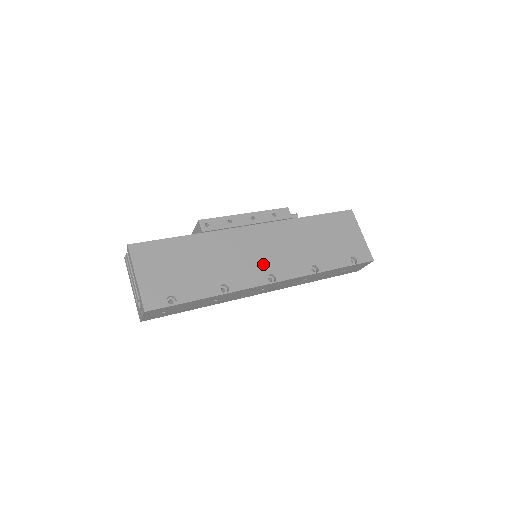
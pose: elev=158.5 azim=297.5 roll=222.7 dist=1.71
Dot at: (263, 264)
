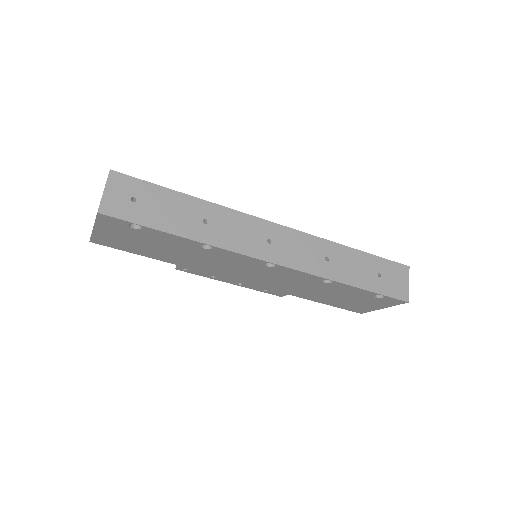
Dot at: occluded
